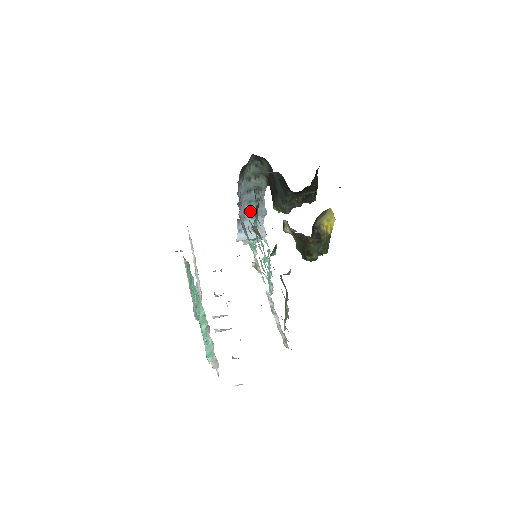
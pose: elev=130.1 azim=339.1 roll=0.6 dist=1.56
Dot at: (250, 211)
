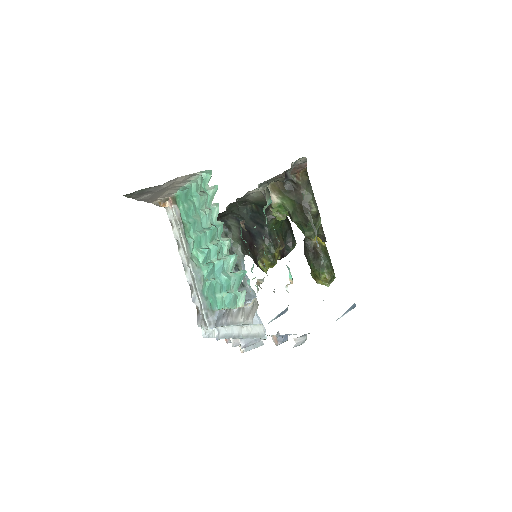
Dot at: occluded
